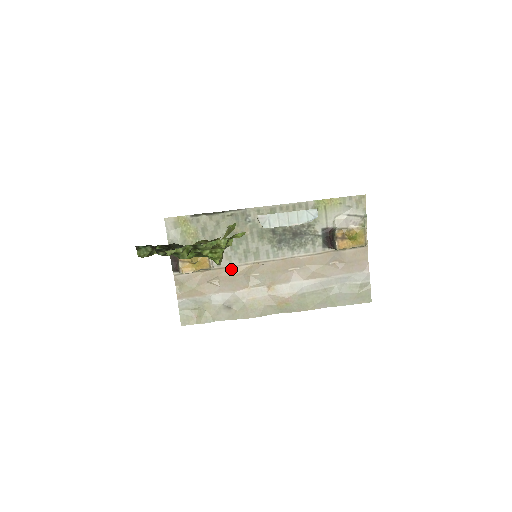
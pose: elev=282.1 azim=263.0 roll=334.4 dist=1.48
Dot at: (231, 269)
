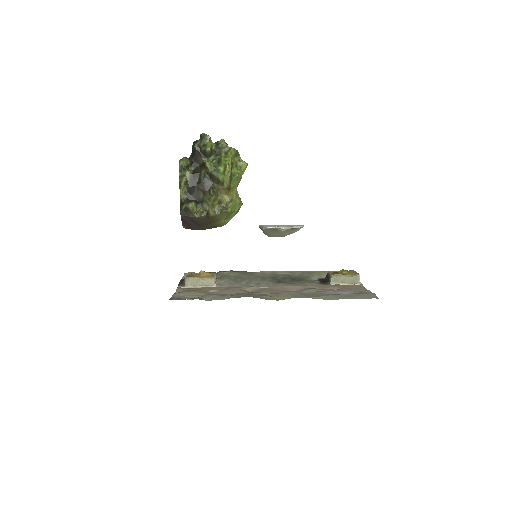
Dot at: (232, 287)
